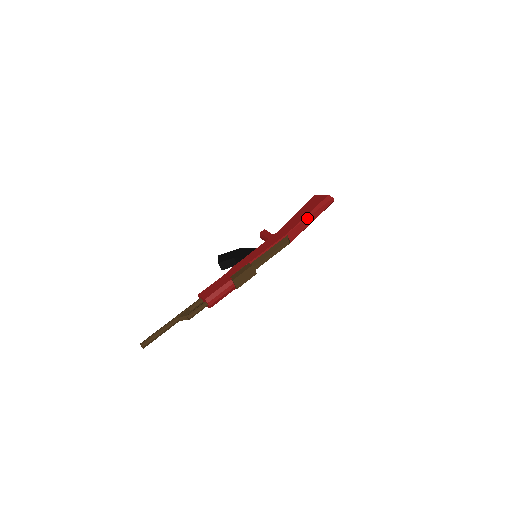
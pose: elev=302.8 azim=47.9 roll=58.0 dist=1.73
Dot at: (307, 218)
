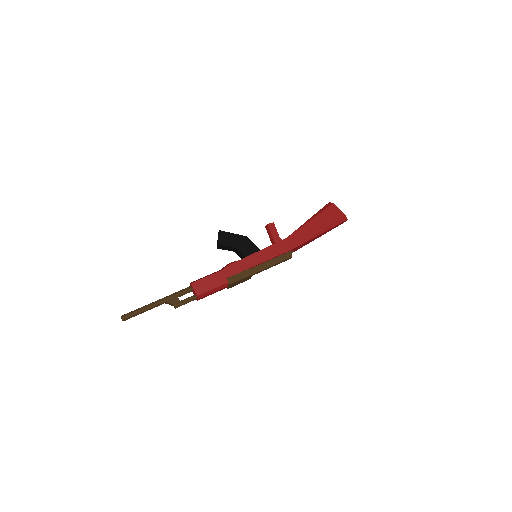
Dot at: (317, 236)
